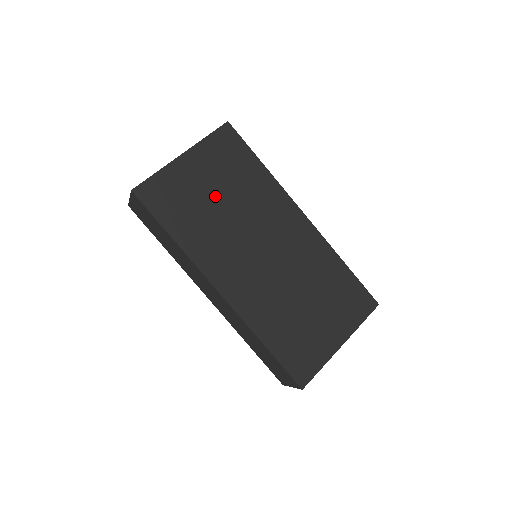
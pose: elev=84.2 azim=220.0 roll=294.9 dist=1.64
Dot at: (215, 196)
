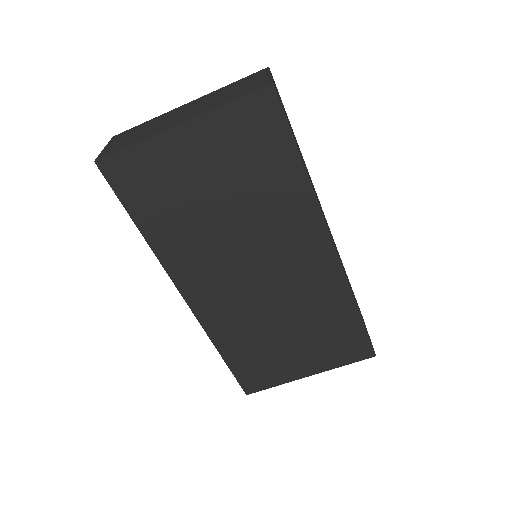
Dot at: (213, 195)
